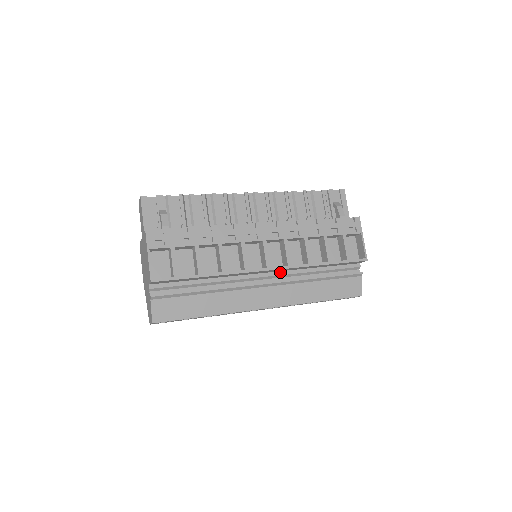
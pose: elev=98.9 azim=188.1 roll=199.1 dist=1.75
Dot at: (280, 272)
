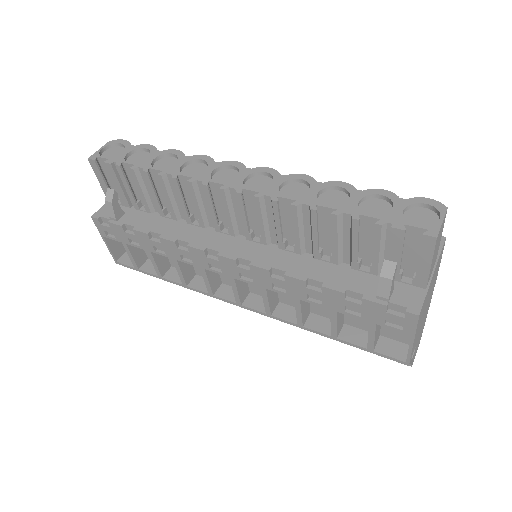
Dot at: occluded
